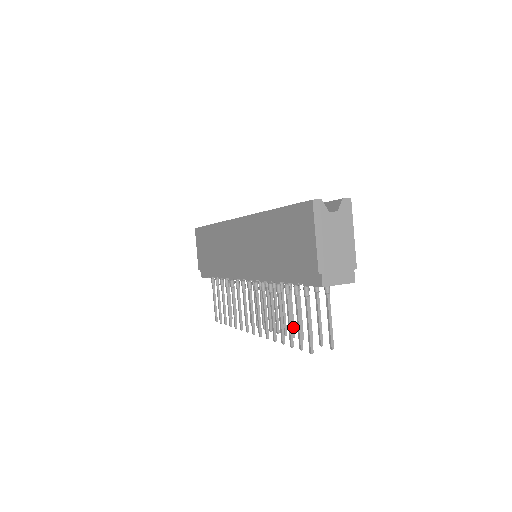
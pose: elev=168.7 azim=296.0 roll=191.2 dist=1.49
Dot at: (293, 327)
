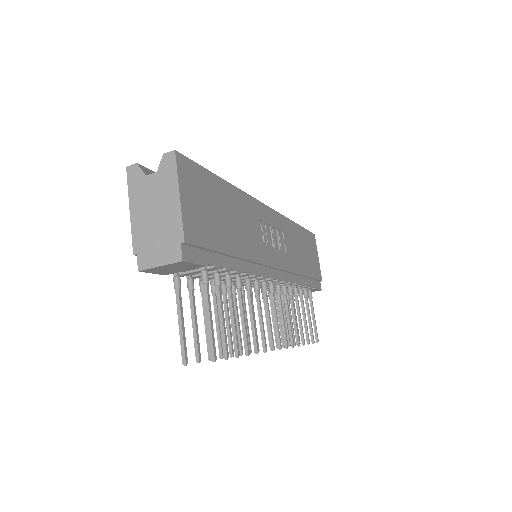
Dot at: (254, 339)
